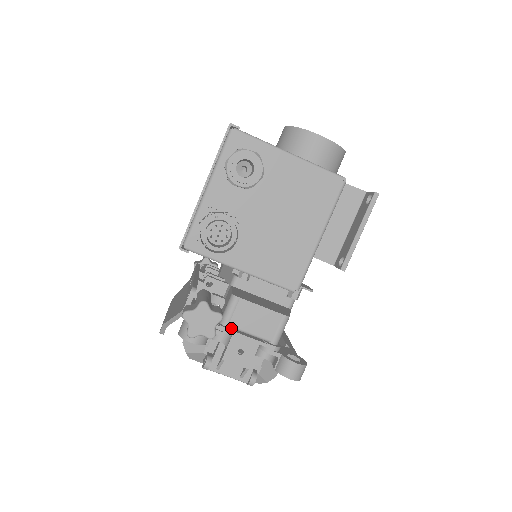
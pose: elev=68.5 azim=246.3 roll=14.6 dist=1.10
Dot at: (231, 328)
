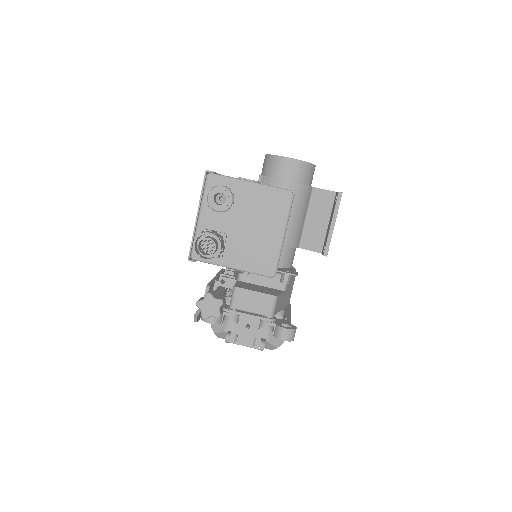
Dot at: (237, 310)
